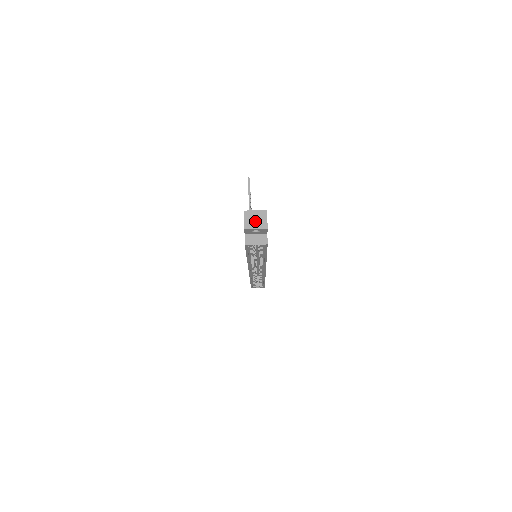
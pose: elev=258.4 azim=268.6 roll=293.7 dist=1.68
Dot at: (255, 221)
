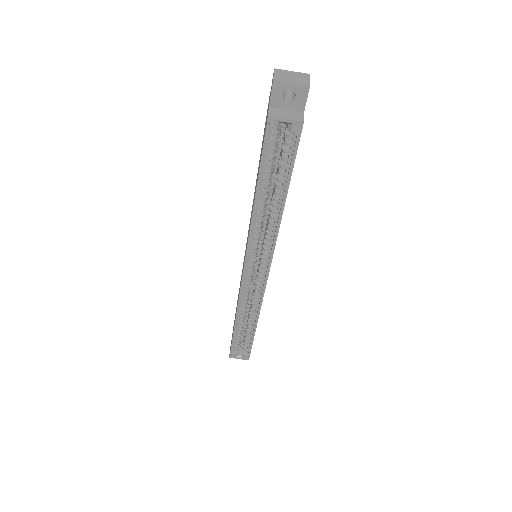
Dot at: (291, 76)
